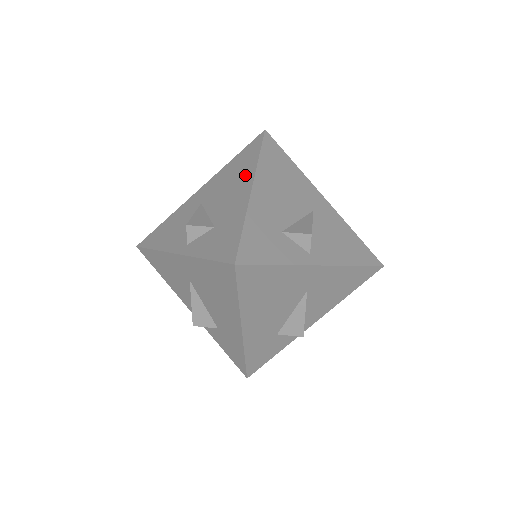
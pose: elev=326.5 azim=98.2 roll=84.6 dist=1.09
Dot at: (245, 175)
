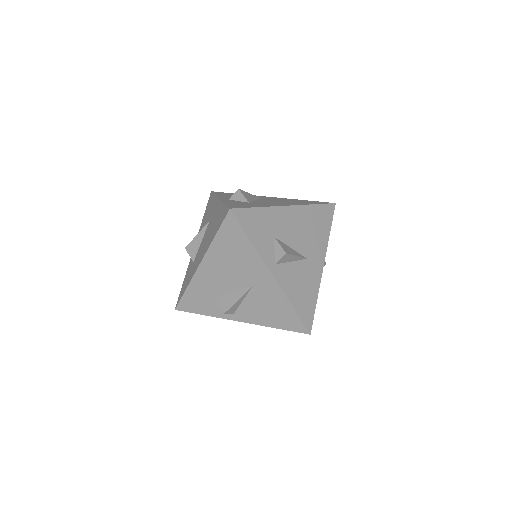
Dot at: (208, 244)
